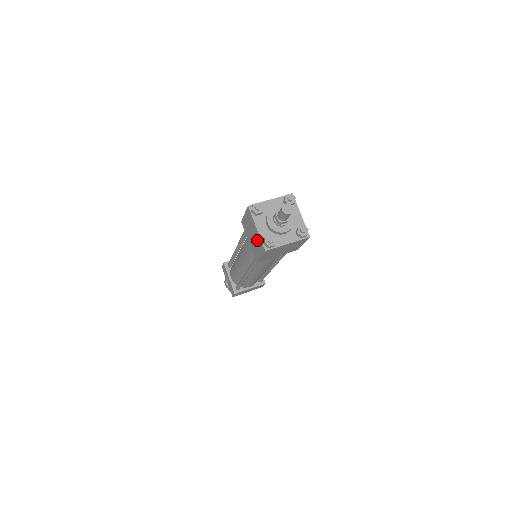
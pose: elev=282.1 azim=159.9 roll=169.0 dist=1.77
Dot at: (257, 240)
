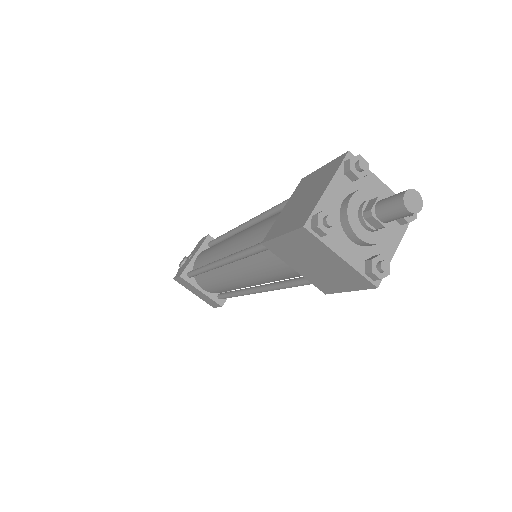
Dot at: (305, 206)
